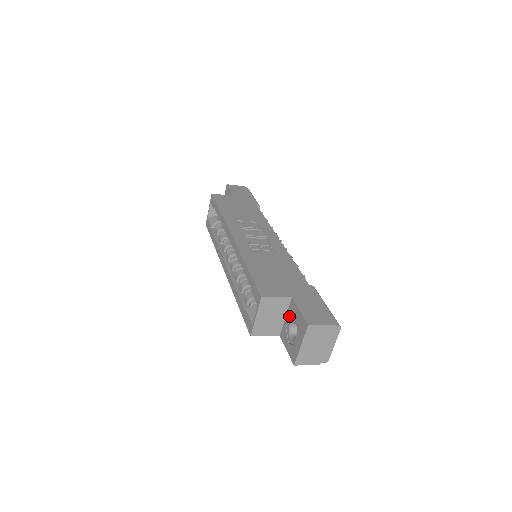
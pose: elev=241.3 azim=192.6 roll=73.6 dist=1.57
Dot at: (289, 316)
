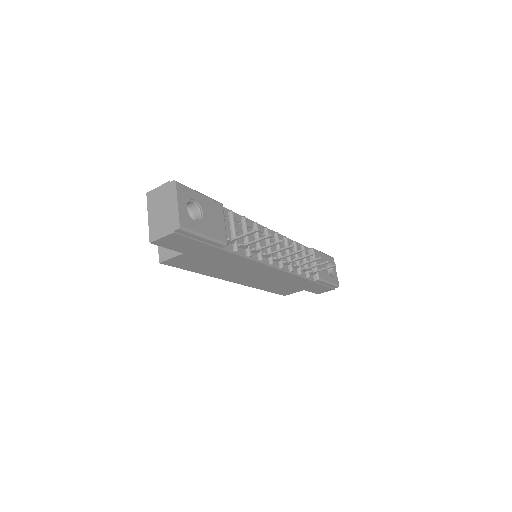
Dot at: occluded
